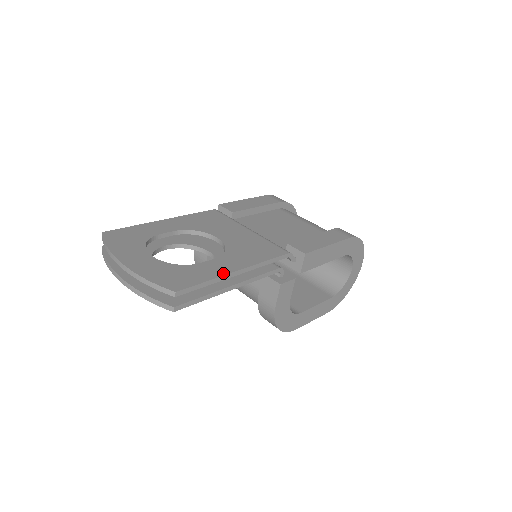
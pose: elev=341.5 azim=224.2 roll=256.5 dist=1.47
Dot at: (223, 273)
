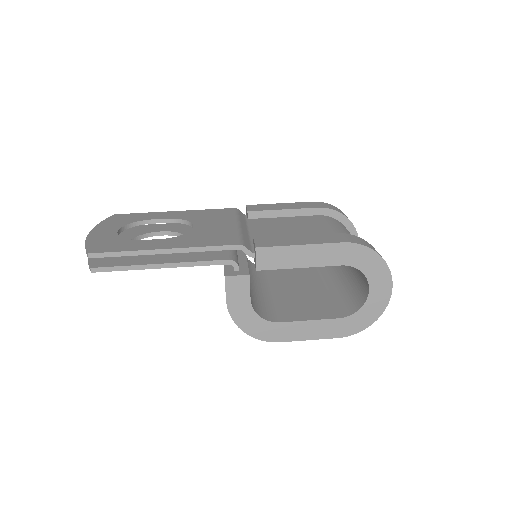
Dot at: (146, 248)
